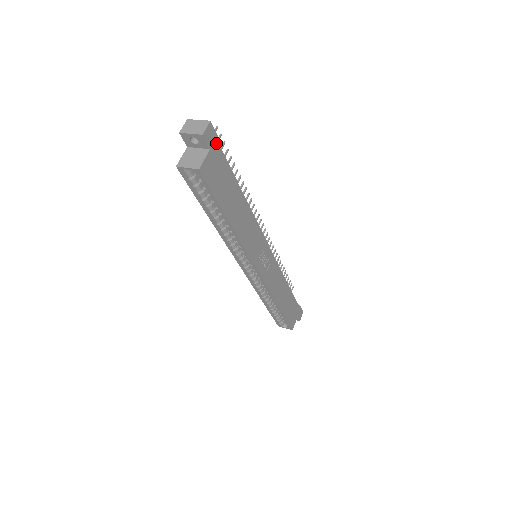
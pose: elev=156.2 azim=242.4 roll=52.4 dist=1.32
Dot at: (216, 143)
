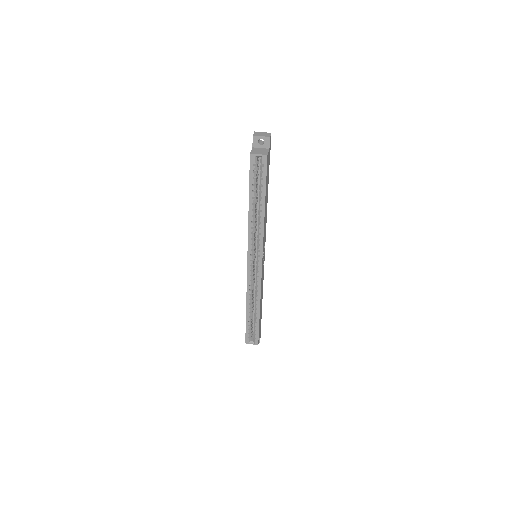
Dot at: (270, 148)
